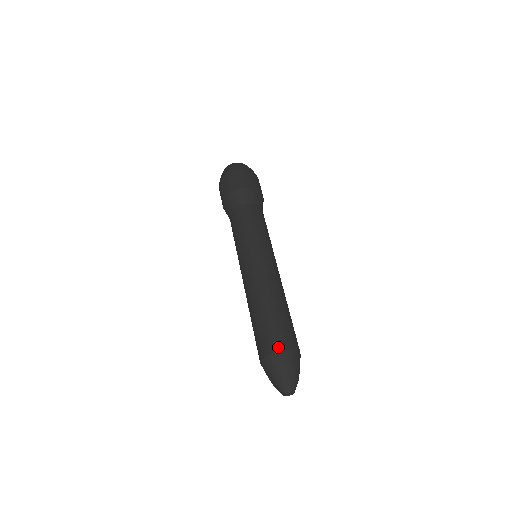
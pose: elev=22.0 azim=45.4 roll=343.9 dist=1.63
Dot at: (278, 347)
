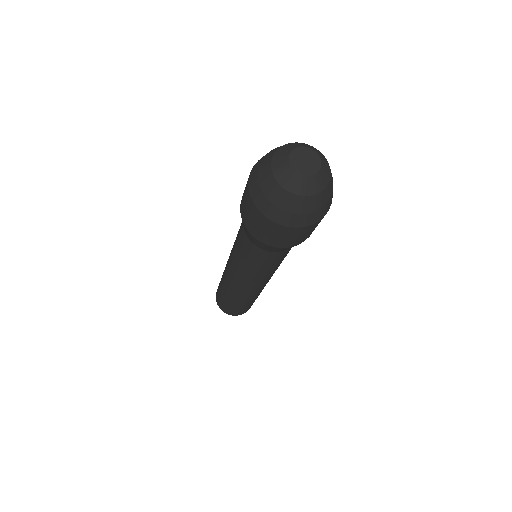
Dot at: (224, 311)
